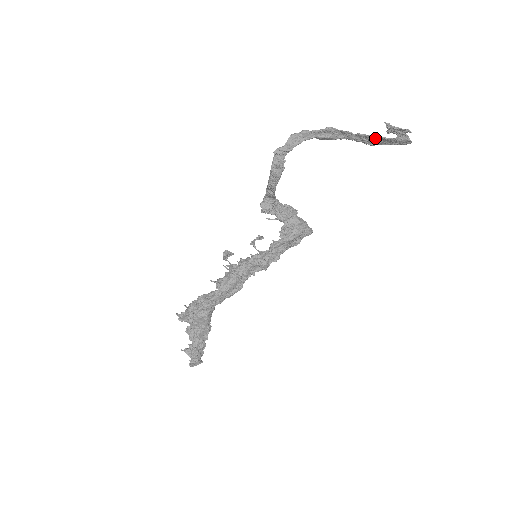
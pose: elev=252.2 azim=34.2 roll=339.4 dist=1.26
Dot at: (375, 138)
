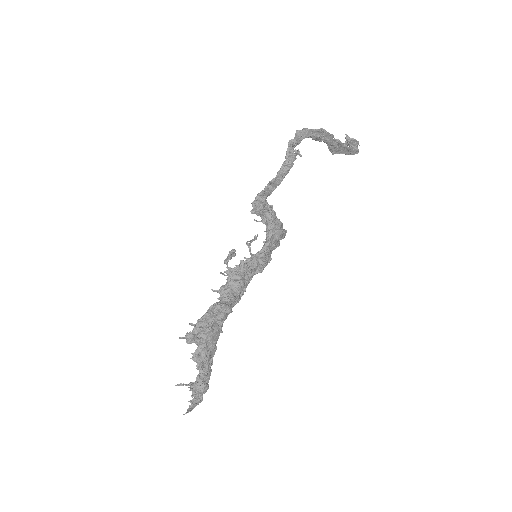
Dot at: (341, 145)
